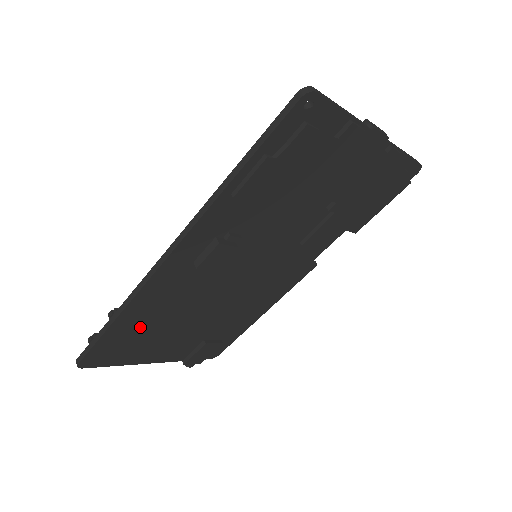
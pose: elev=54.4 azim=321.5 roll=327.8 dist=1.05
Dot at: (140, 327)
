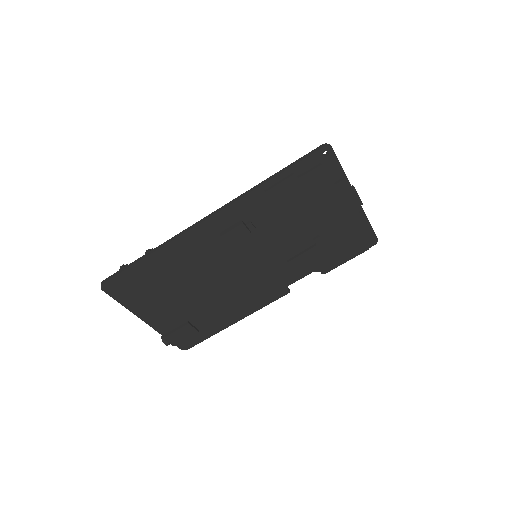
Dot at: (159, 273)
